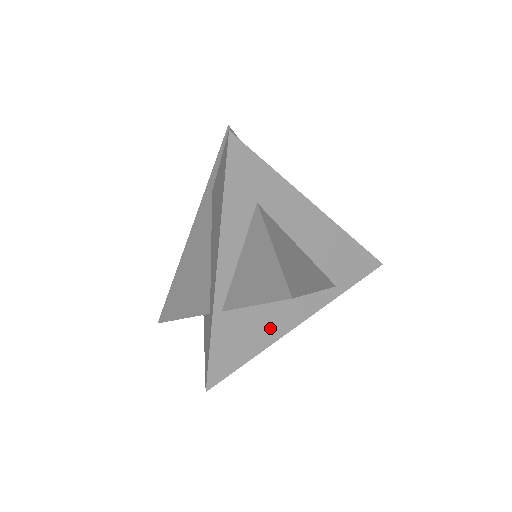
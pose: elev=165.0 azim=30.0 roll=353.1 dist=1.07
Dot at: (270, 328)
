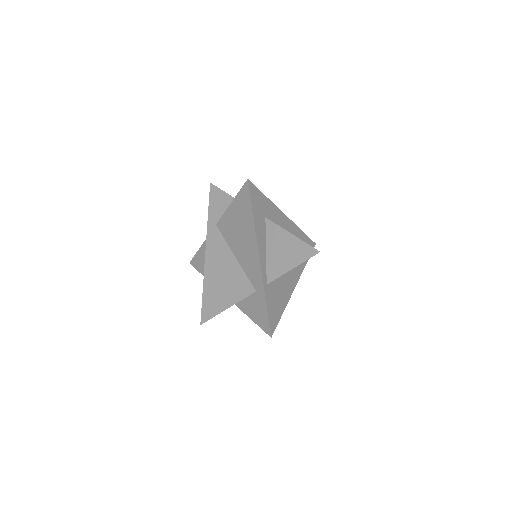
Dot at: (285, 292)
